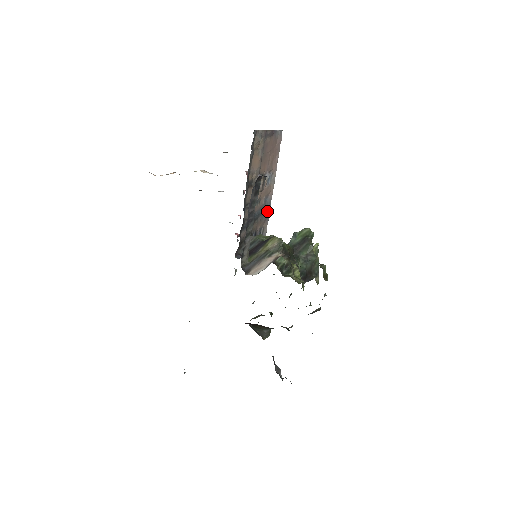
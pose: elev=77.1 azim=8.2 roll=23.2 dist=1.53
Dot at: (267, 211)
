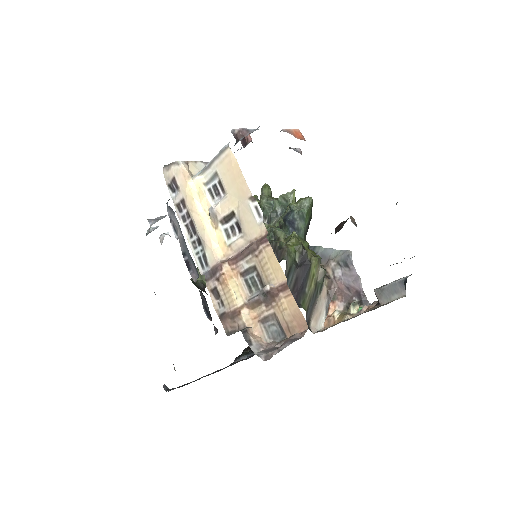
Dot at: occluded
